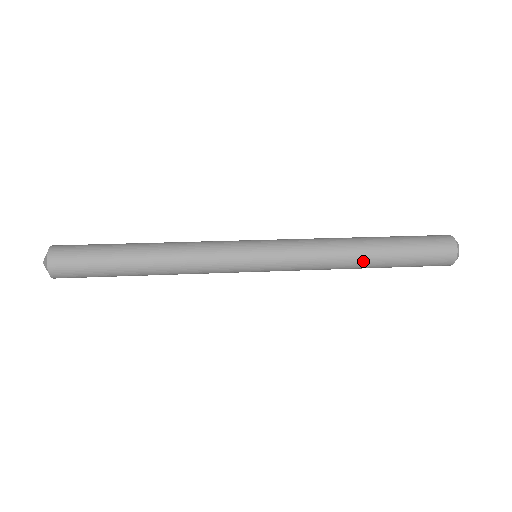
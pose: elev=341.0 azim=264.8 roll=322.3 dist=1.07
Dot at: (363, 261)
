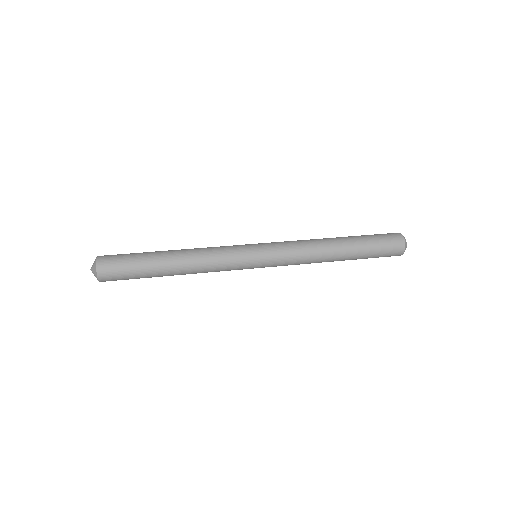
Dot at: occluded
